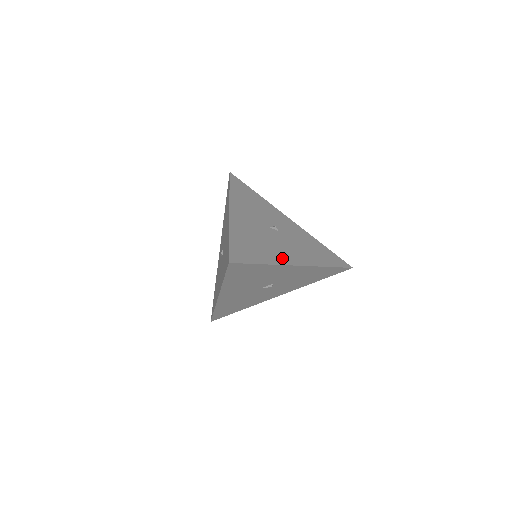
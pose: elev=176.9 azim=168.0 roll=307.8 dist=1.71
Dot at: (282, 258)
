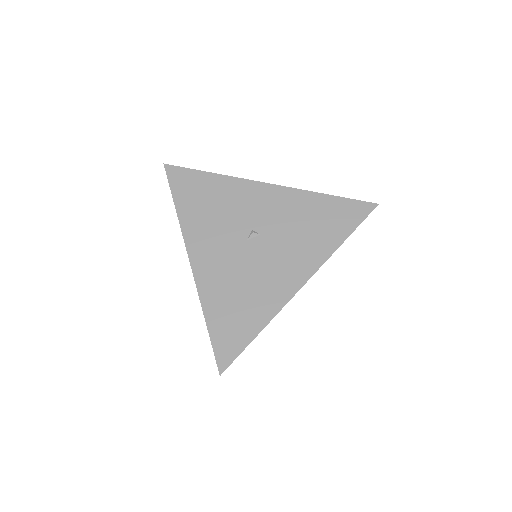
Dot at: (278, 295)
